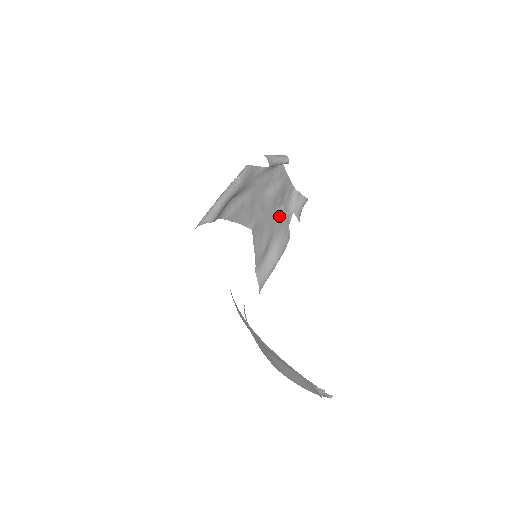
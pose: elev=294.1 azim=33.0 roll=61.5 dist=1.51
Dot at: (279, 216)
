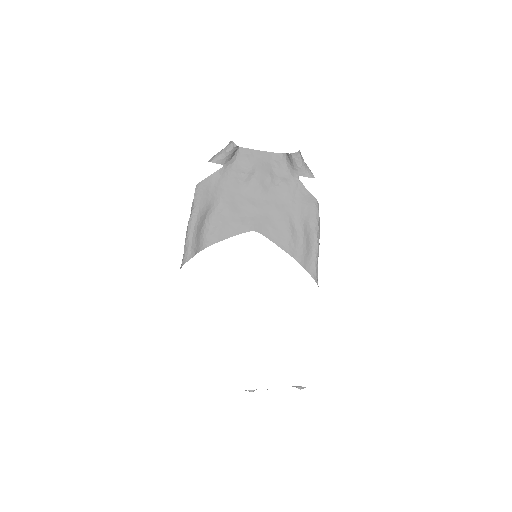
Dot at: (283, 193)
